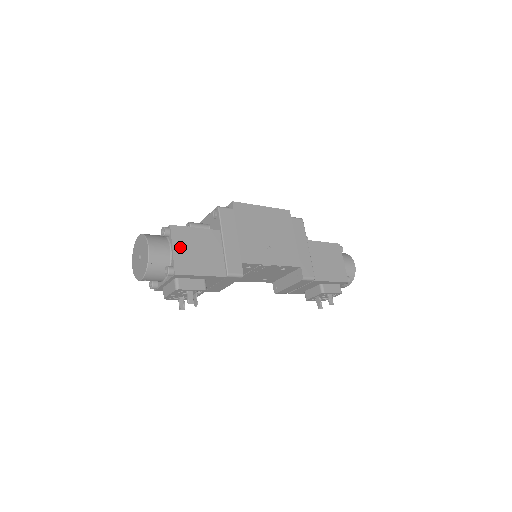
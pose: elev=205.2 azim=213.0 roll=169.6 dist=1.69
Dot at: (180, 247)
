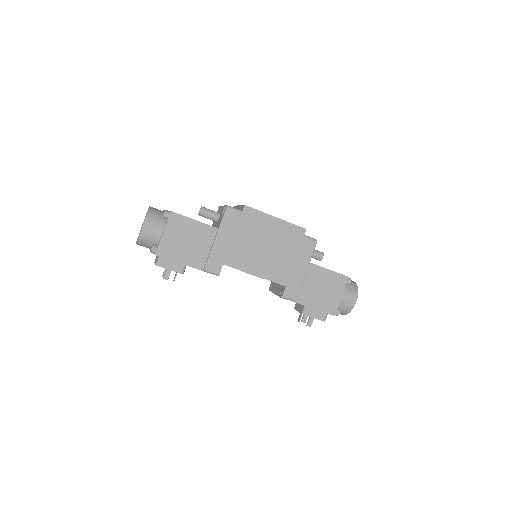
Dot at: (171, 233)
